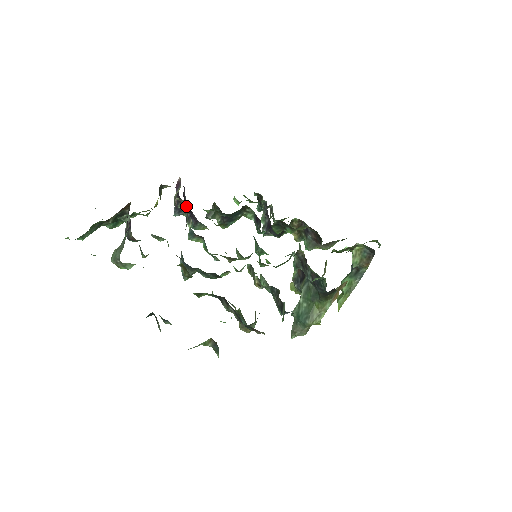
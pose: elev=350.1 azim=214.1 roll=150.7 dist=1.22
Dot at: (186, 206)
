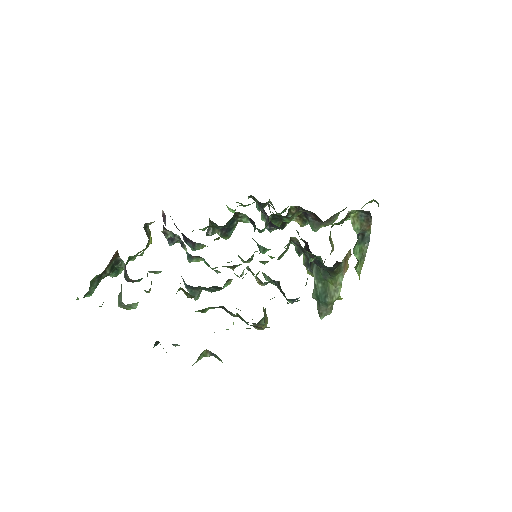
Dot at: (172, 235)
